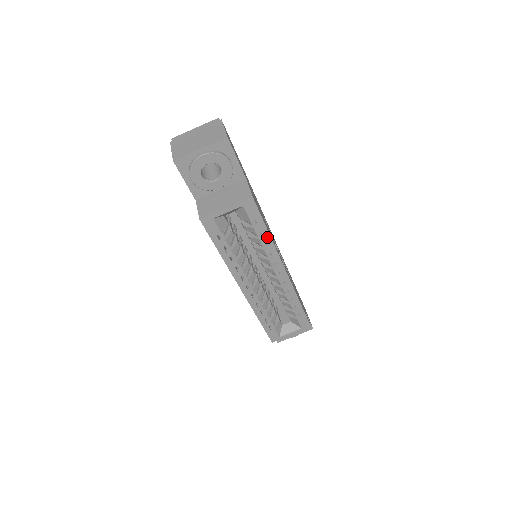
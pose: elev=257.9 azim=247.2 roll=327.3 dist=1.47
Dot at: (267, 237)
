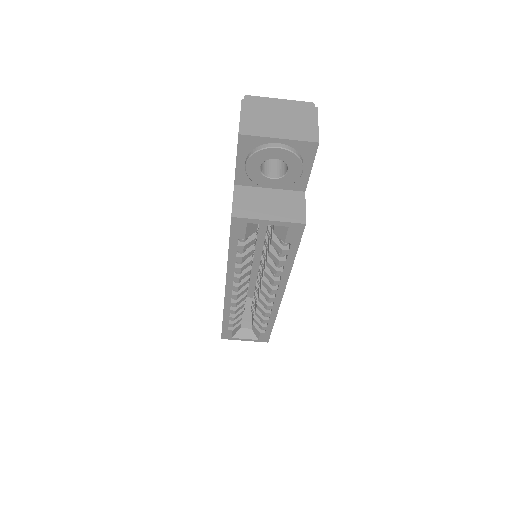
Dot at: (289, 262)
